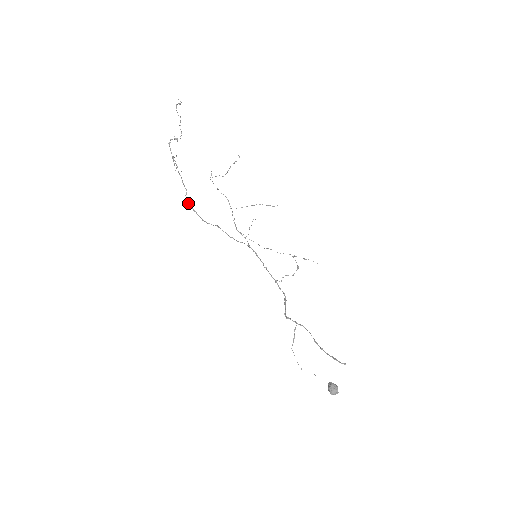
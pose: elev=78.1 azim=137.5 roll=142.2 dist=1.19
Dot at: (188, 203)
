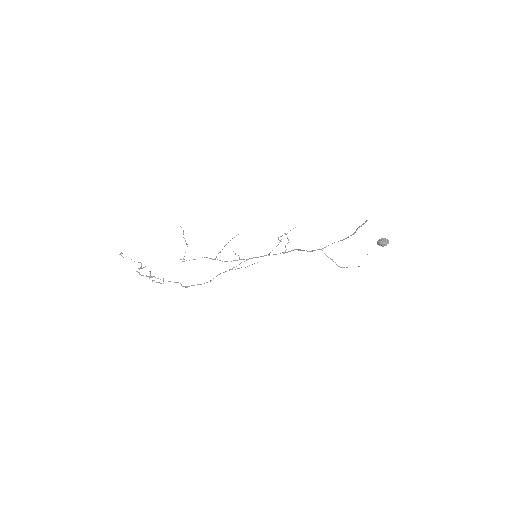
Dot at: (187, 286)
